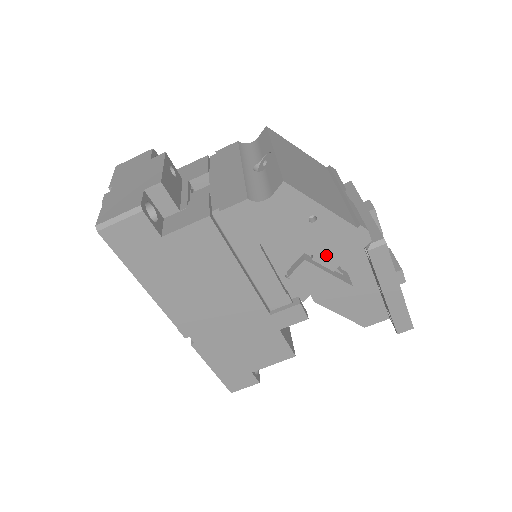
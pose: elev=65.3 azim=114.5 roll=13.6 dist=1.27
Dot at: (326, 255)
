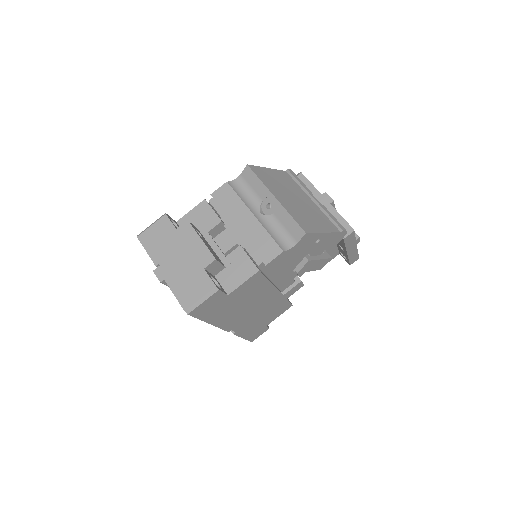
Dot at: (318, 250)
